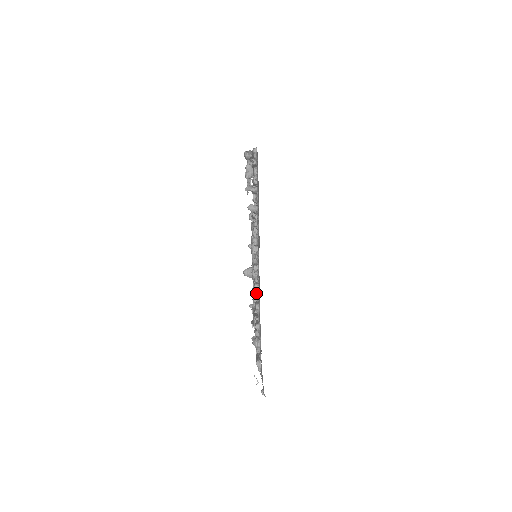
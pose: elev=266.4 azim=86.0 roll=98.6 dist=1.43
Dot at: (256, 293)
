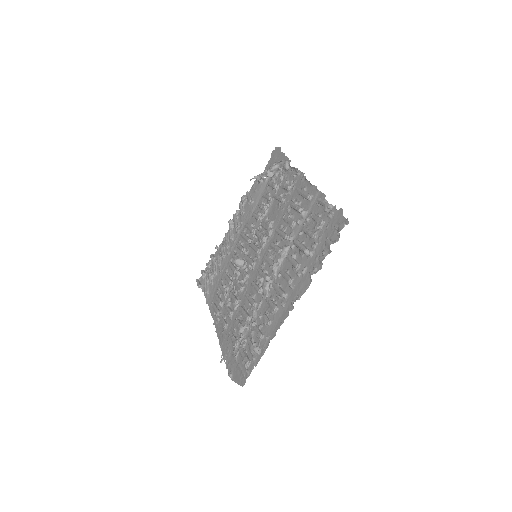
Dot at: (272, 312)
